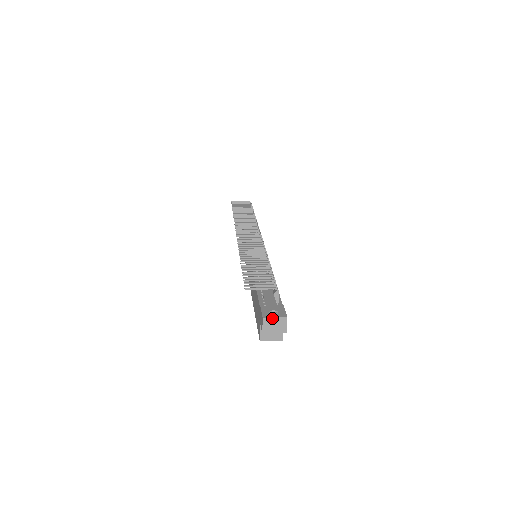
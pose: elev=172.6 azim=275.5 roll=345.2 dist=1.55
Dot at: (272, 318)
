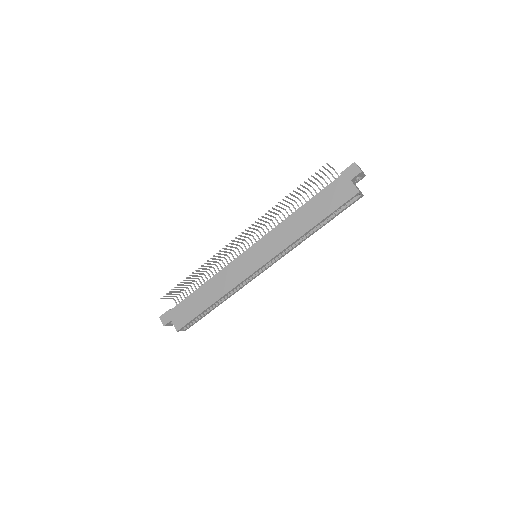
Dot at: occluded
